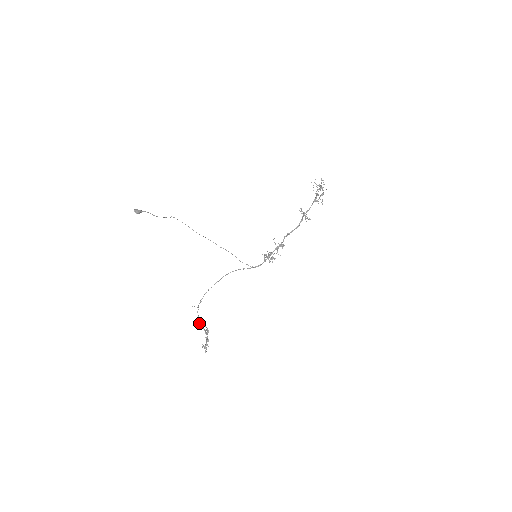
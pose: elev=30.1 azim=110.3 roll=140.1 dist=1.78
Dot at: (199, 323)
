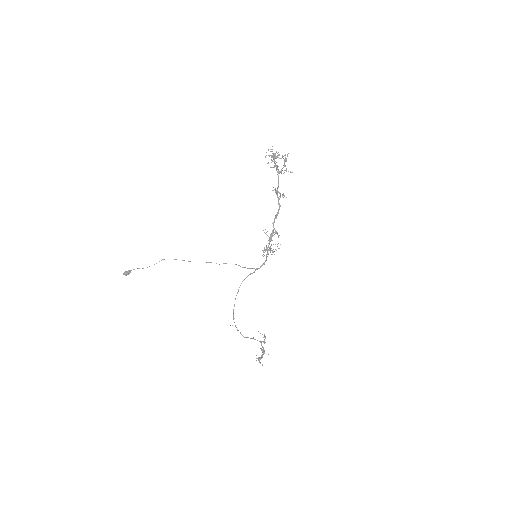
Dot at: occluded
